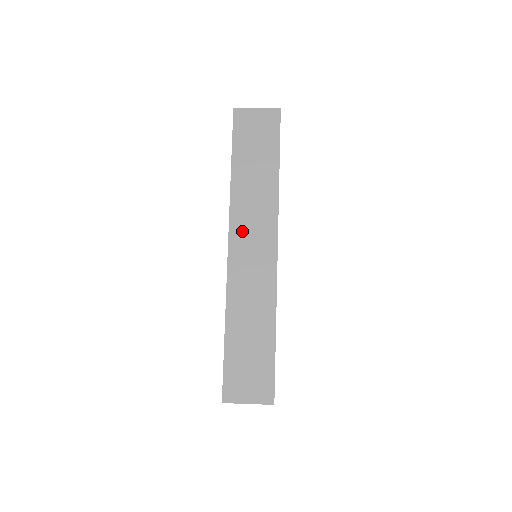
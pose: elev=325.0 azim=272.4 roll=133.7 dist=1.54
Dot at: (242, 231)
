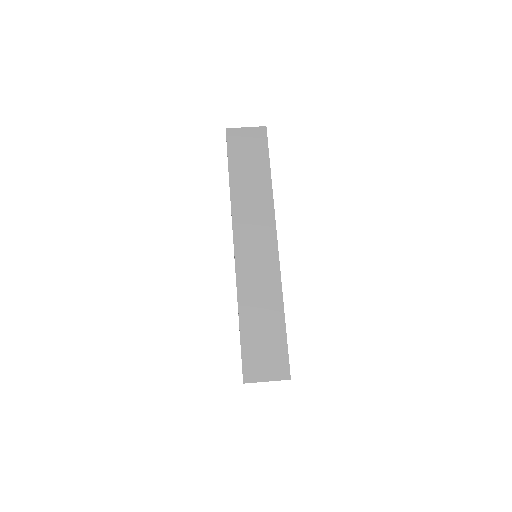
Dot at: (245, 231)
